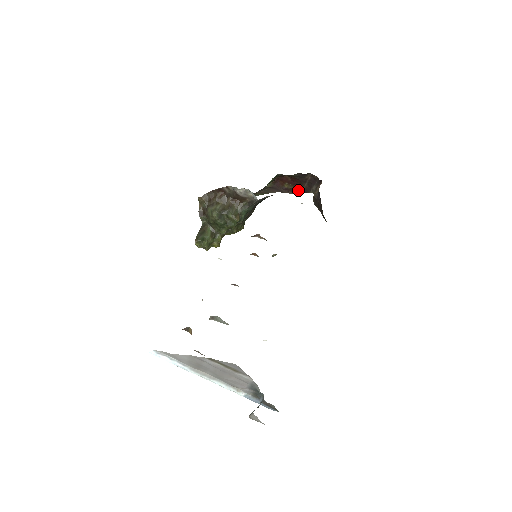
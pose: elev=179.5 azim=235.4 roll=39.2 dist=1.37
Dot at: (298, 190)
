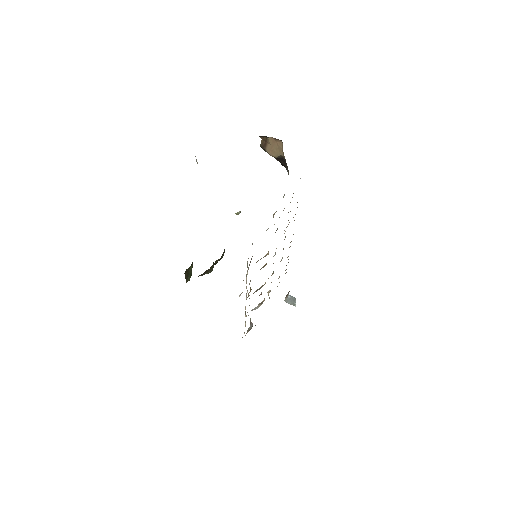
Dot at: occluded
